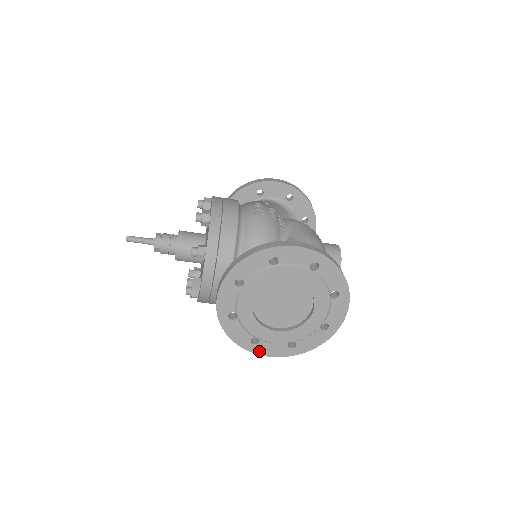
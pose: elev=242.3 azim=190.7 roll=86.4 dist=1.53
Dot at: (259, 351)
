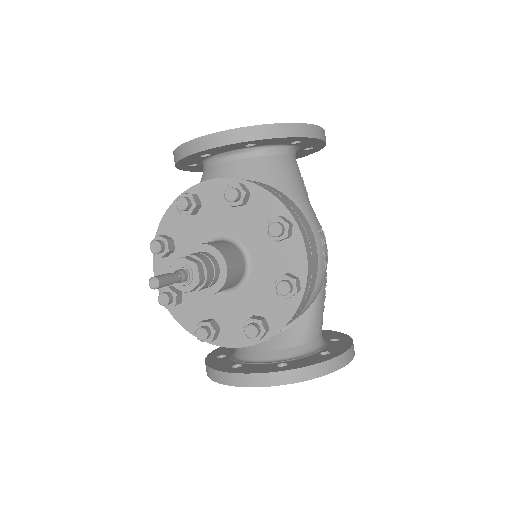
Dot at: occluded
